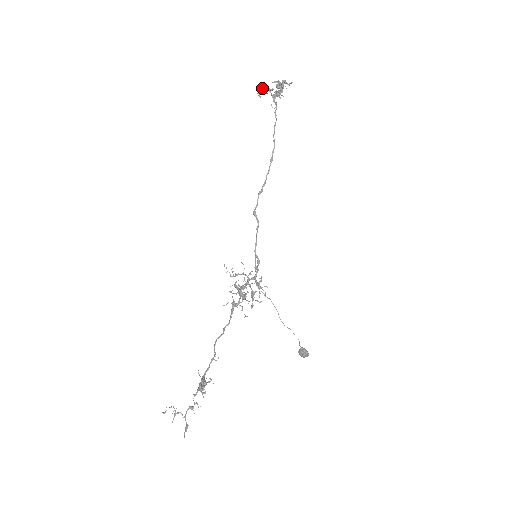
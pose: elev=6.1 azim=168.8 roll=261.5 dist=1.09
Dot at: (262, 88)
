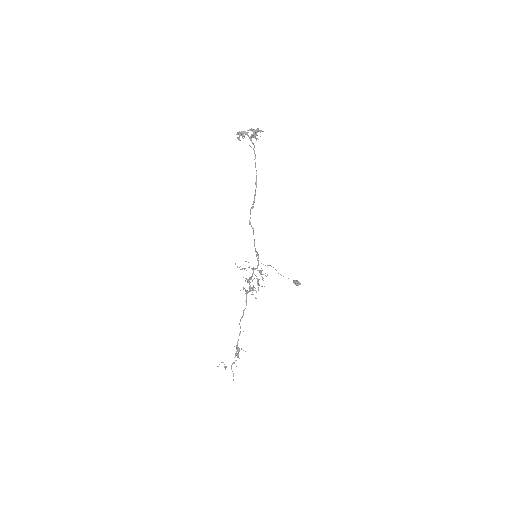
Dot at: (240, 133)
